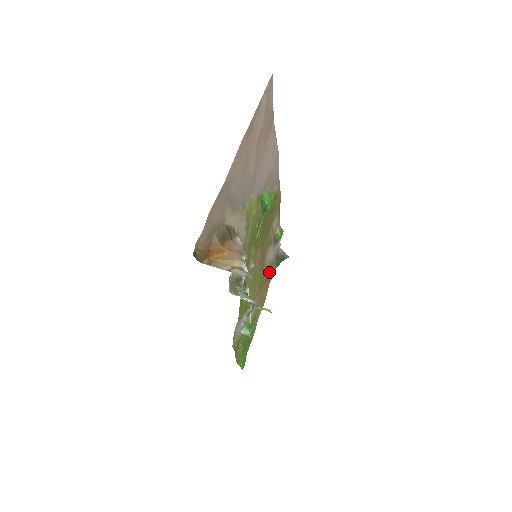
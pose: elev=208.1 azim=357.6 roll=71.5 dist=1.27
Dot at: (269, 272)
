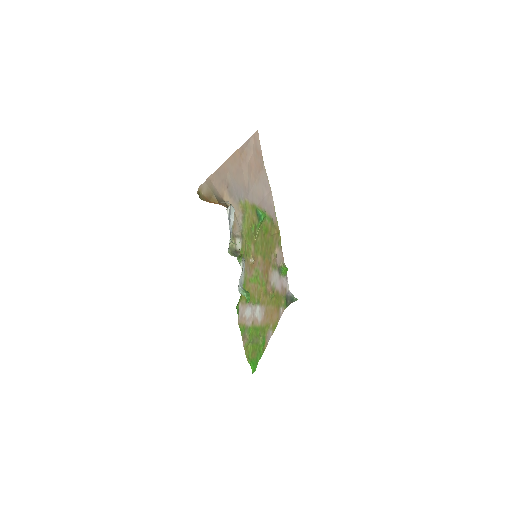
Dot at: (277, 299)
